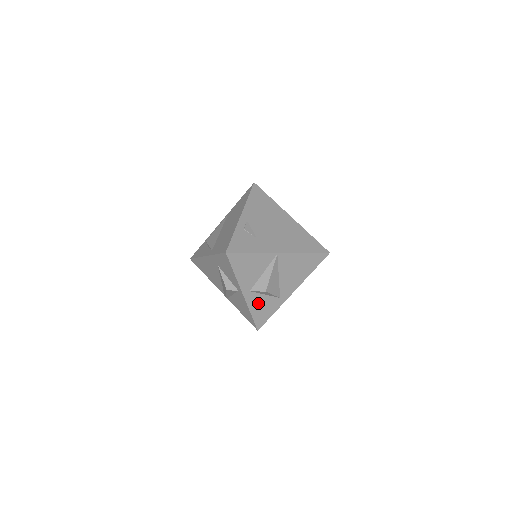
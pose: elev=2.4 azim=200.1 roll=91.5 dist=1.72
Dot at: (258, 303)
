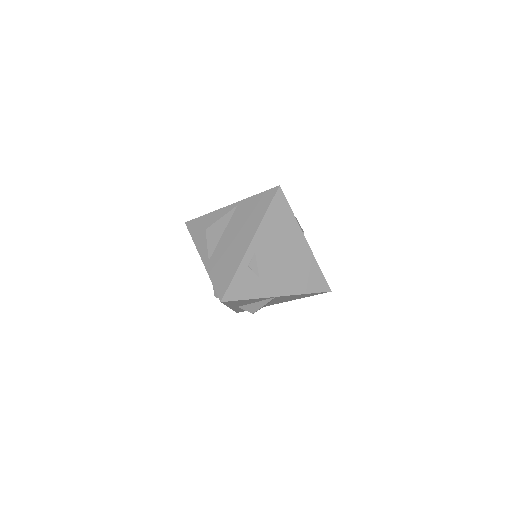
Dot at: occluded
